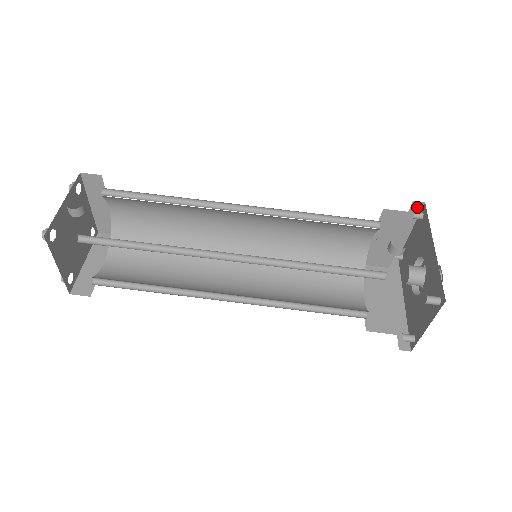
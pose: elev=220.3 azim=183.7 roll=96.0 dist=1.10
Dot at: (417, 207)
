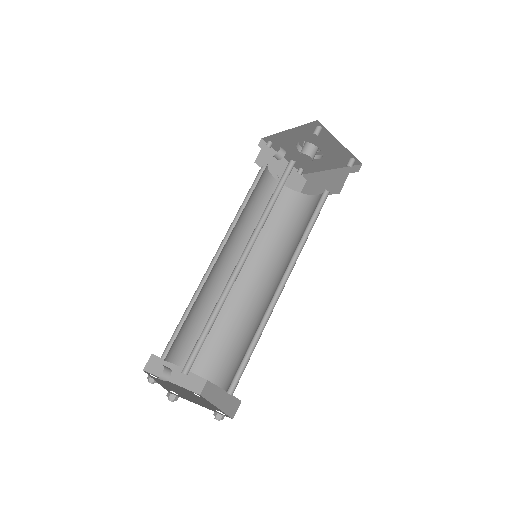
Dot at: occluded
